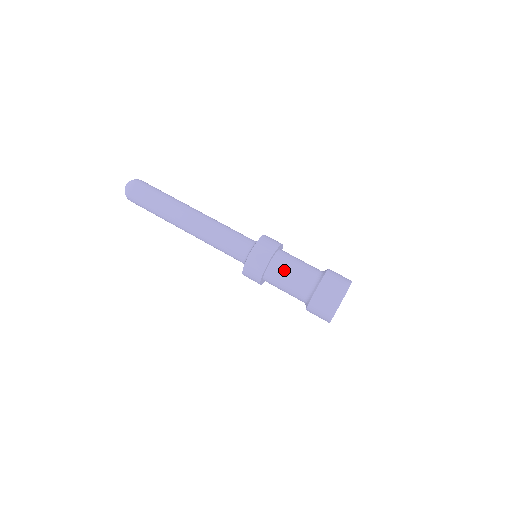
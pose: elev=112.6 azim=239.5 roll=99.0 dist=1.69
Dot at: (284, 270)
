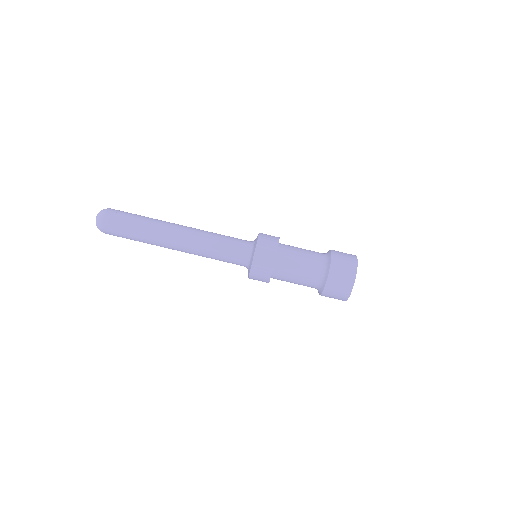
Dot at: (287, 280)
